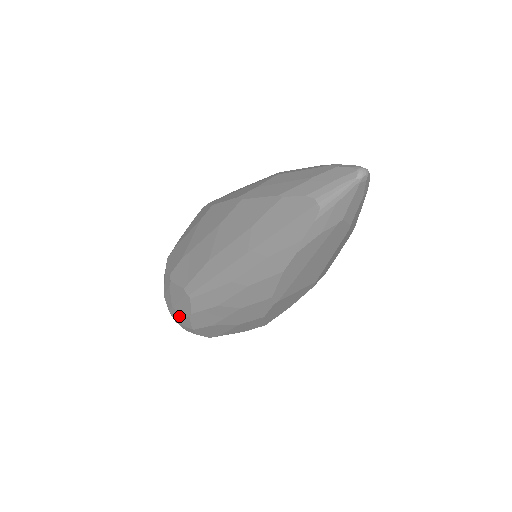
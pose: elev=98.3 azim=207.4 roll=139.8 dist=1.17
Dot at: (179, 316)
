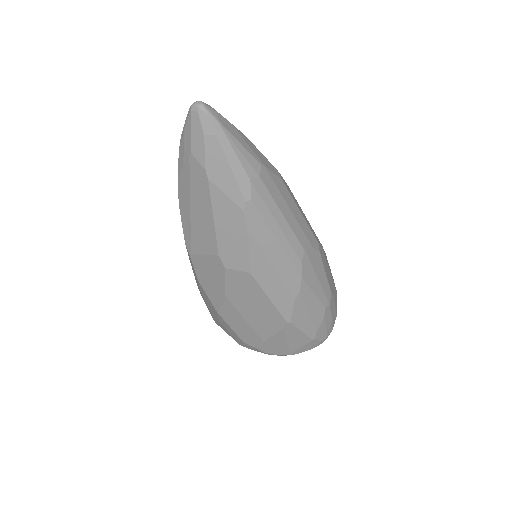
Dot at: occluded
